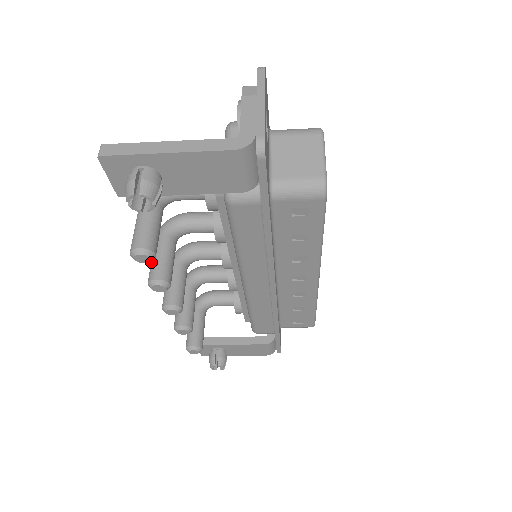
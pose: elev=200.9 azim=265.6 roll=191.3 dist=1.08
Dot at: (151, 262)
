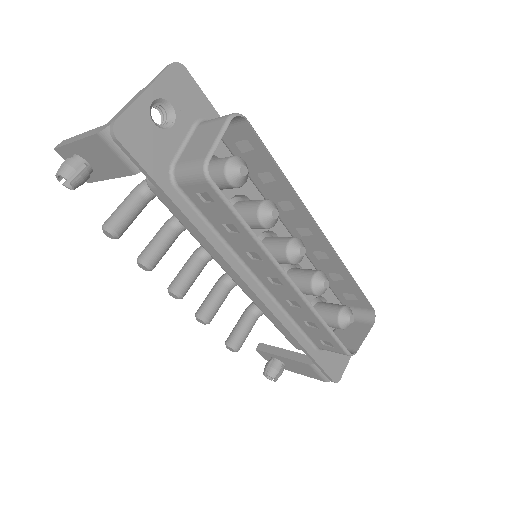
Dot at: occluded
